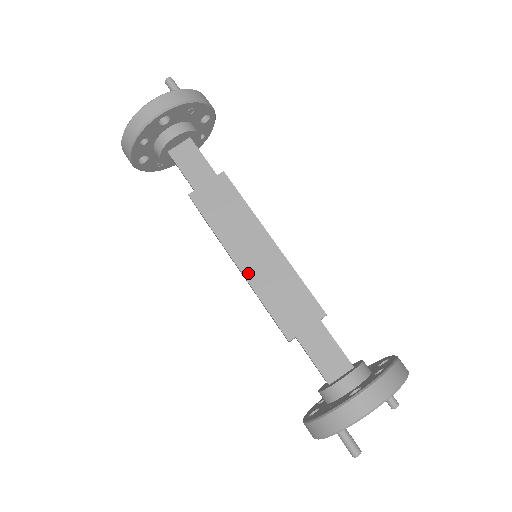
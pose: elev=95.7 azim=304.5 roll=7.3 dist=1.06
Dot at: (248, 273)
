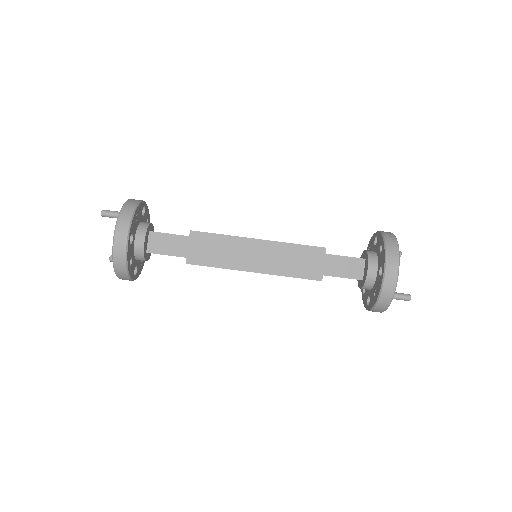
Dot at: (265, 270)
